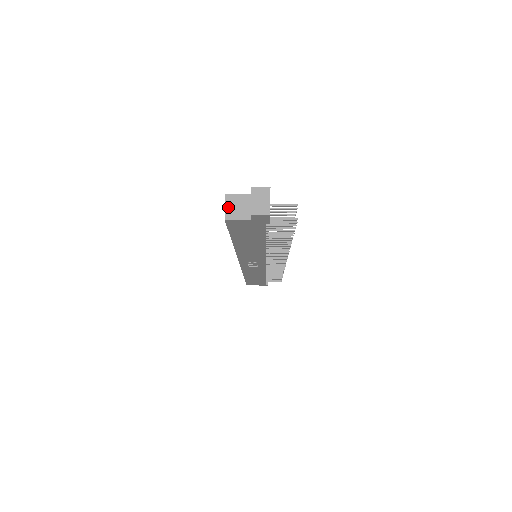
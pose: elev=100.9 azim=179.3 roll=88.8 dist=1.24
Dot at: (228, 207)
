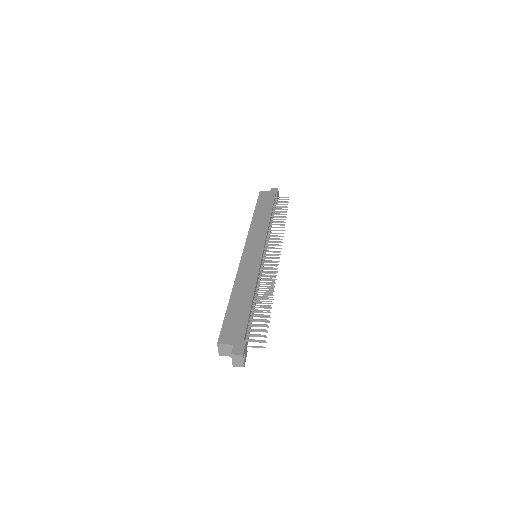
Dot at: (220, 350)
